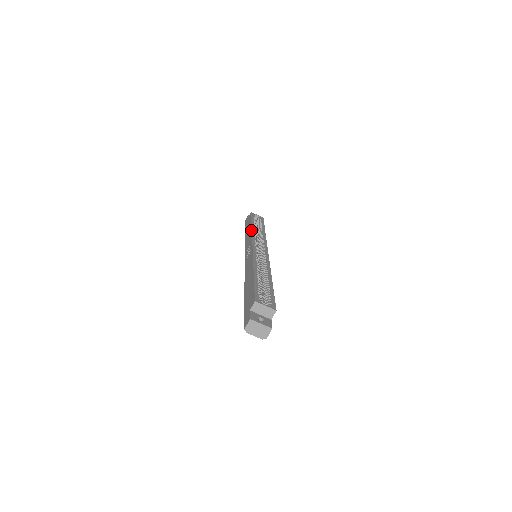
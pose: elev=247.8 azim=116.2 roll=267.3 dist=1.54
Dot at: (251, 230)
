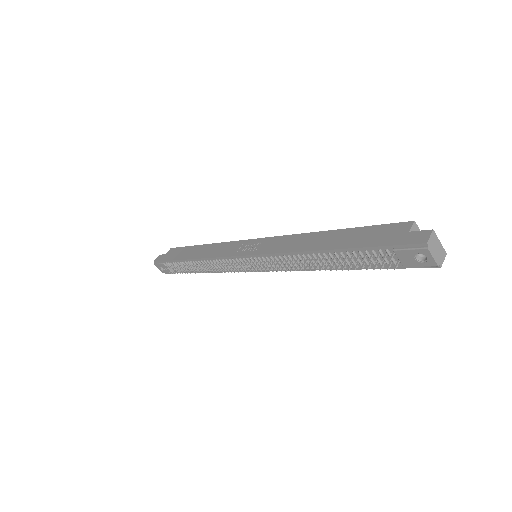
Dot at: (217, 243)
